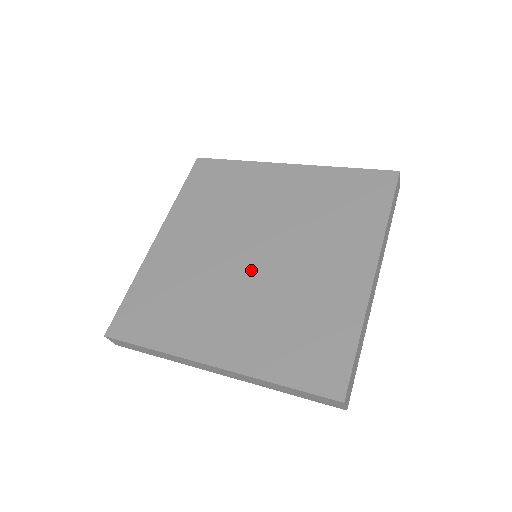
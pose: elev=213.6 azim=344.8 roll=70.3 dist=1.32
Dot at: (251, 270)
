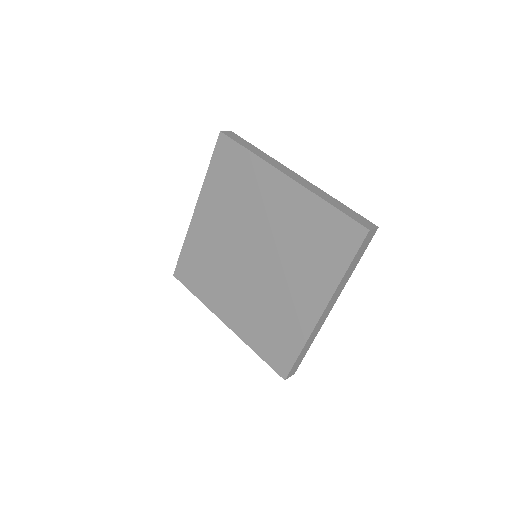
Dot at: (249, 271)
